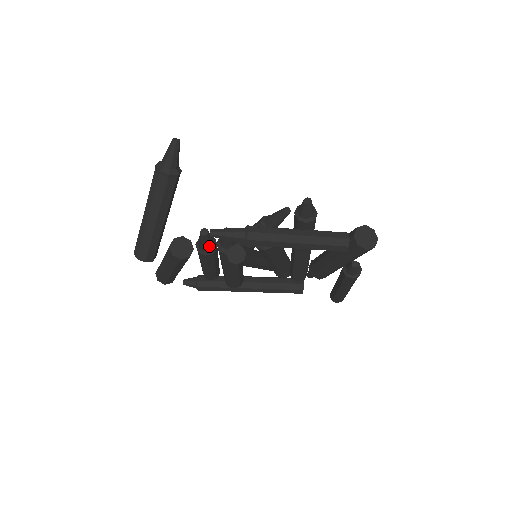
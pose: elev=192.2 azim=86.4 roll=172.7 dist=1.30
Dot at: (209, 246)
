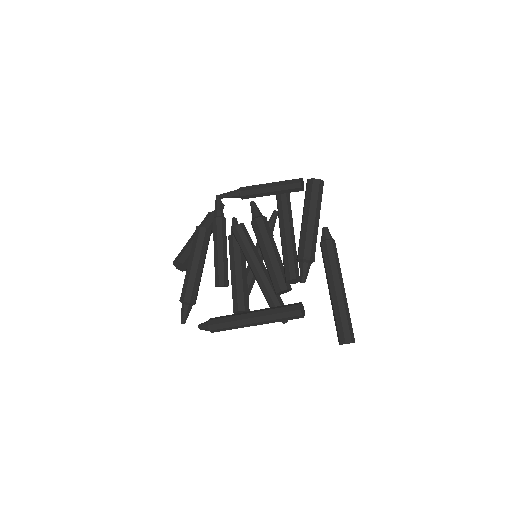
Dot at: (219, 210)
